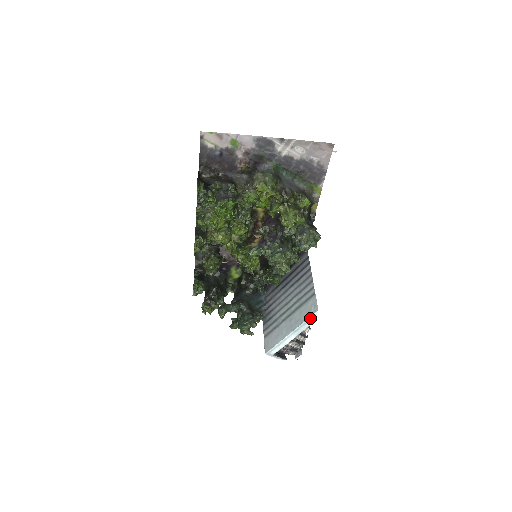
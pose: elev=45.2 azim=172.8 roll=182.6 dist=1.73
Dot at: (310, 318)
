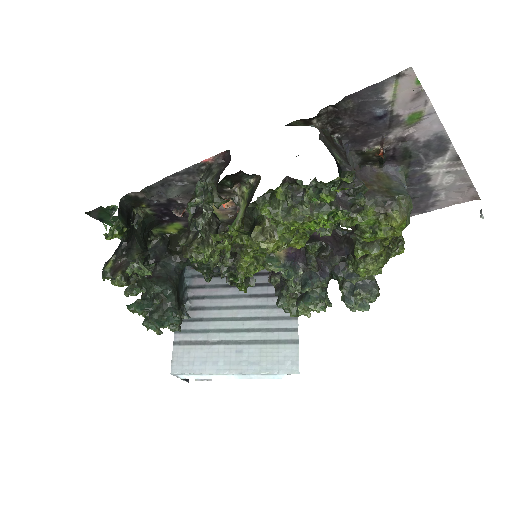
Dot at: (278, 374)
